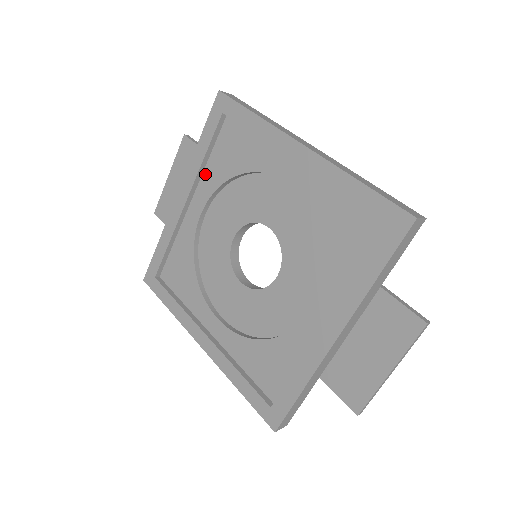
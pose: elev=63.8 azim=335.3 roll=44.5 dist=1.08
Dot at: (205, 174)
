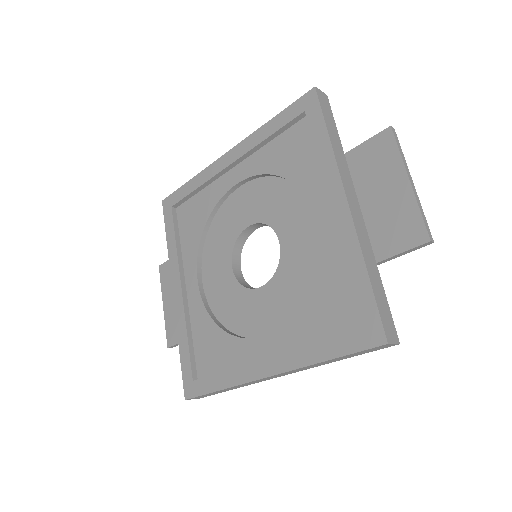
Dot at: (184, 256)
